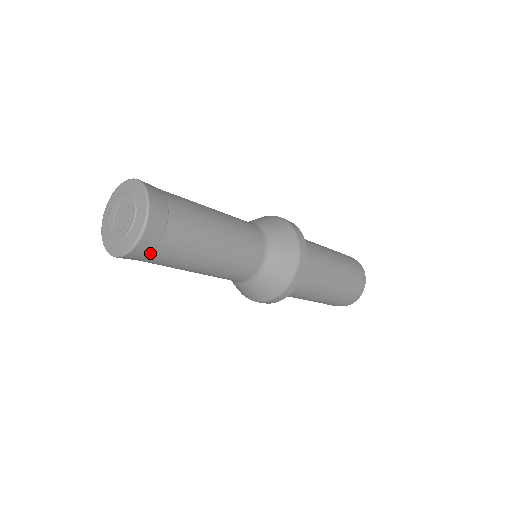
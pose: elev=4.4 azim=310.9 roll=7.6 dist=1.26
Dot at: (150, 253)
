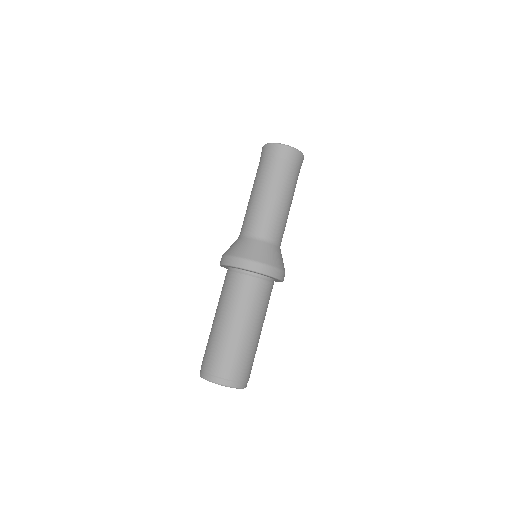
Dot at: (295, 162)
